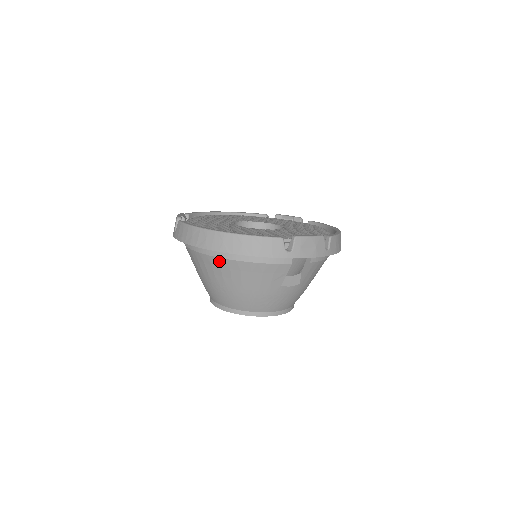
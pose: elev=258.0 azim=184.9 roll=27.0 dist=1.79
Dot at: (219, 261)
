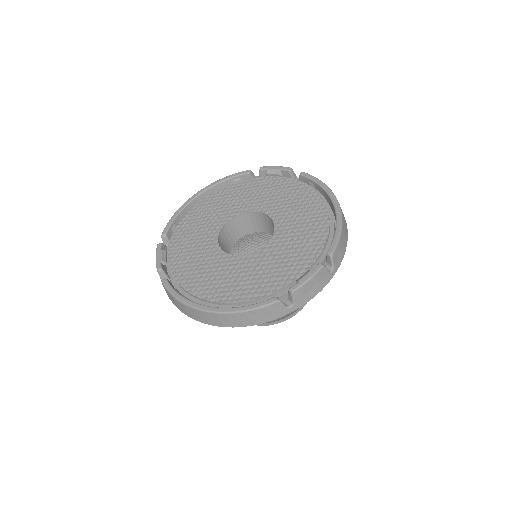
Dot at: occluded
